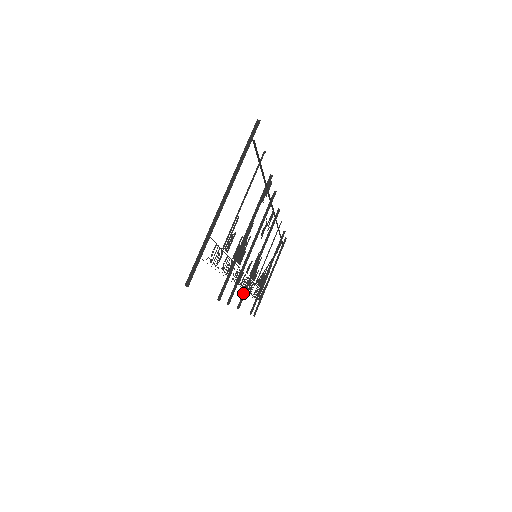
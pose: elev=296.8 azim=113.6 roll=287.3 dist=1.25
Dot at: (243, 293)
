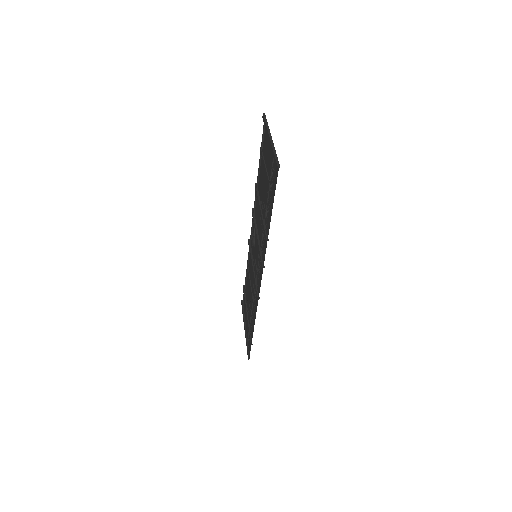
Dot at: (256, 289)
